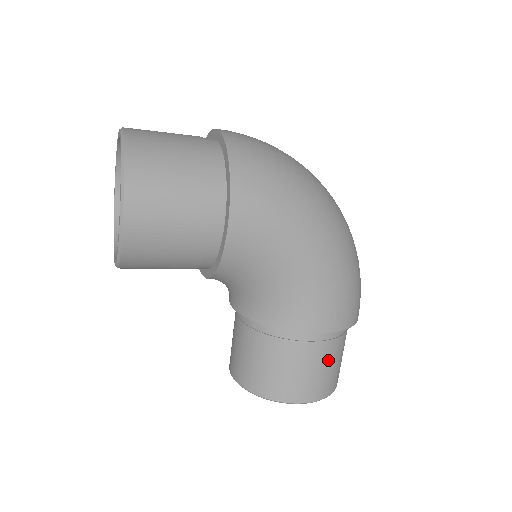
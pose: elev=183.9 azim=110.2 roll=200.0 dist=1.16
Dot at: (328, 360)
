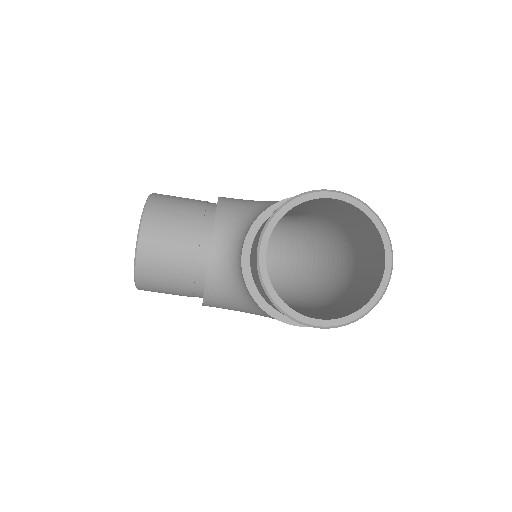
Dot at: occluded
